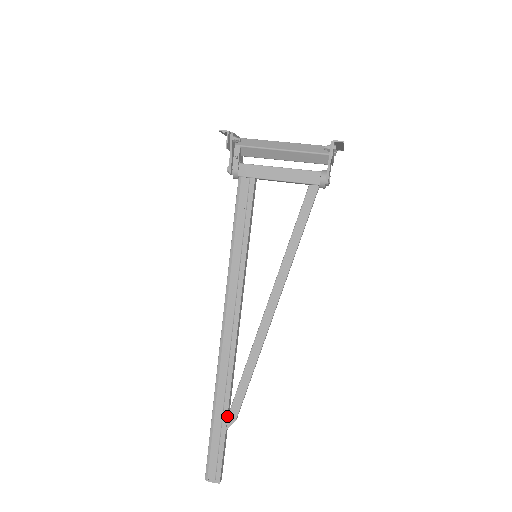
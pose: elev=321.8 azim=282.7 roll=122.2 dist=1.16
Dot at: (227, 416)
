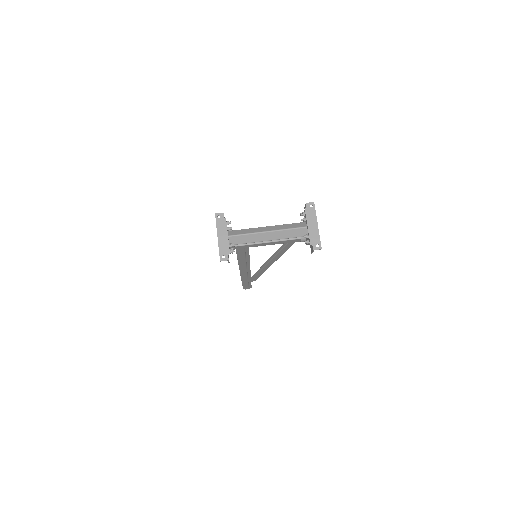
Dot at: occluded
